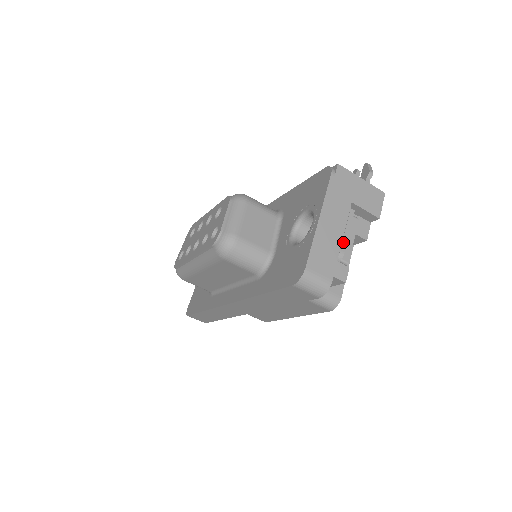
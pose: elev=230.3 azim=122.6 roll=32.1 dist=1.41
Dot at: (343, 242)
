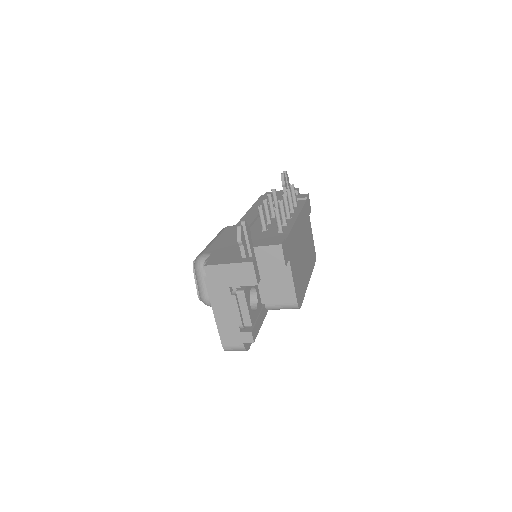
Dot at: (238, 318)
